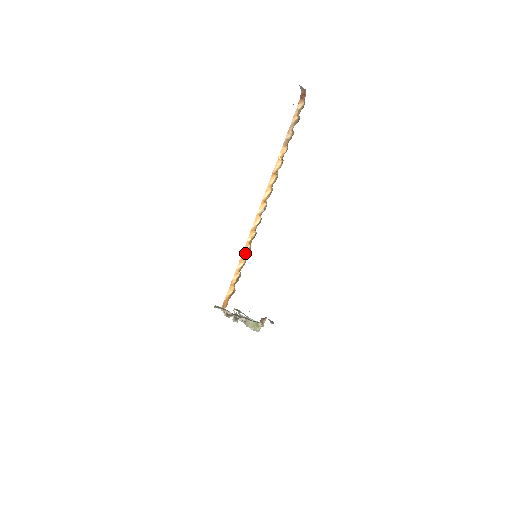
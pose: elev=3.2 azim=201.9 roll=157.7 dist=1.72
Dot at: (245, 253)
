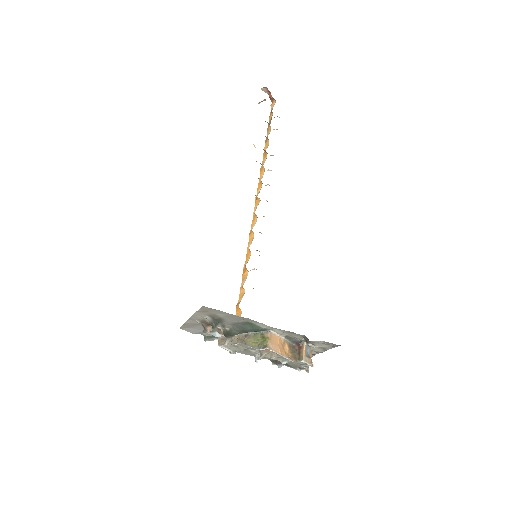
Dot at: occluded
